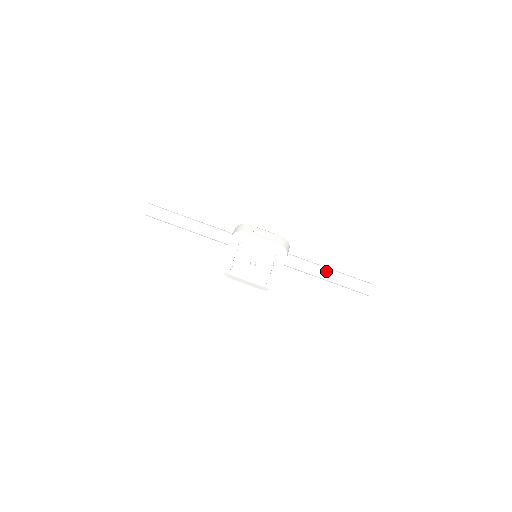
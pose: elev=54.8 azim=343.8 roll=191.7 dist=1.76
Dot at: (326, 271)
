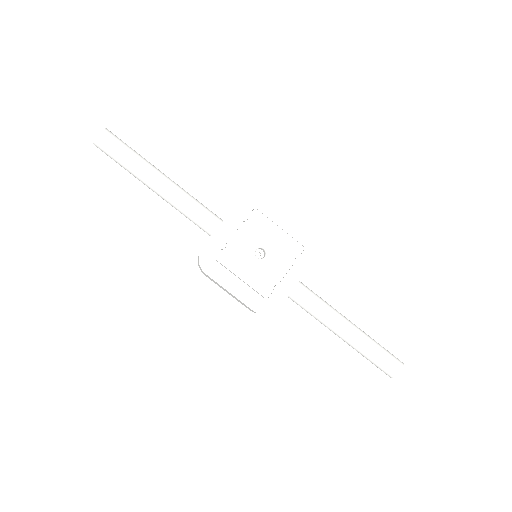
Dot at: (346, 318)
